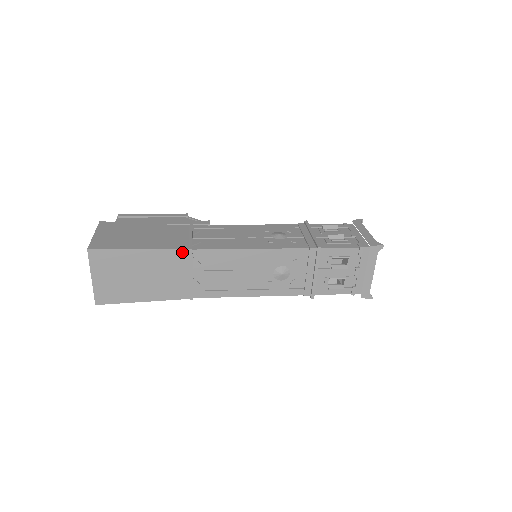
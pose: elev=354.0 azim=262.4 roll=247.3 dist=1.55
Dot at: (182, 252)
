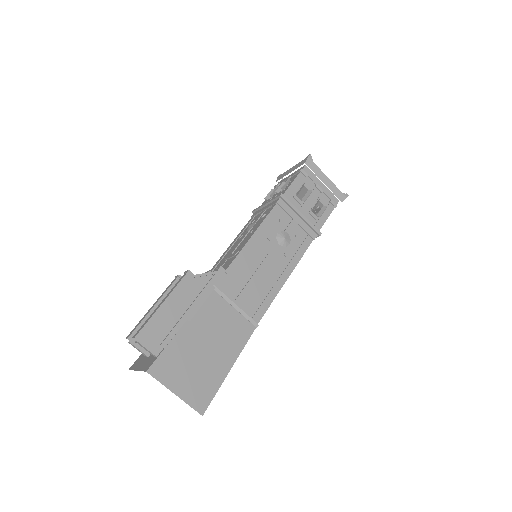
Dot at: (251, 333)
